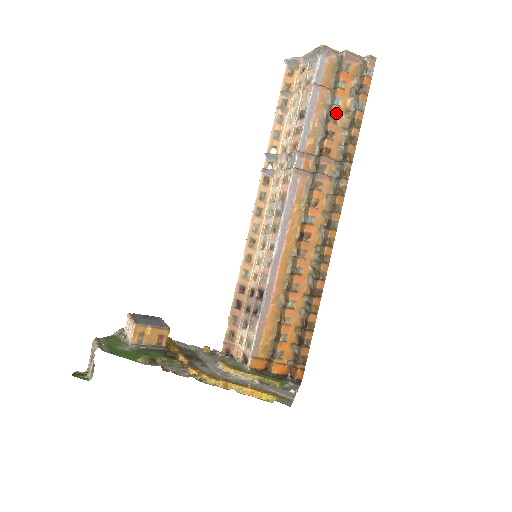
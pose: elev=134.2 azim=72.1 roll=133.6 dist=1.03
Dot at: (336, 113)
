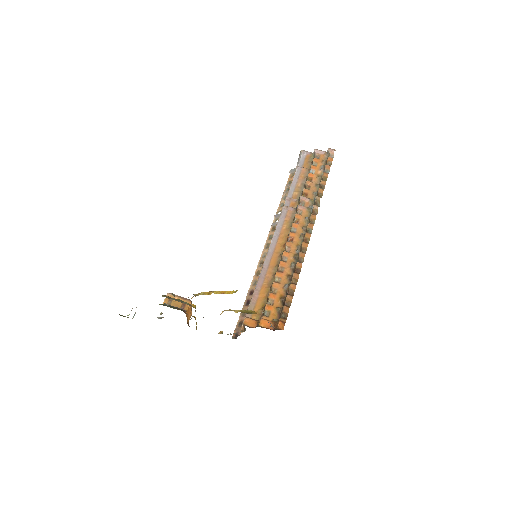
Dot at: (311, 177)
